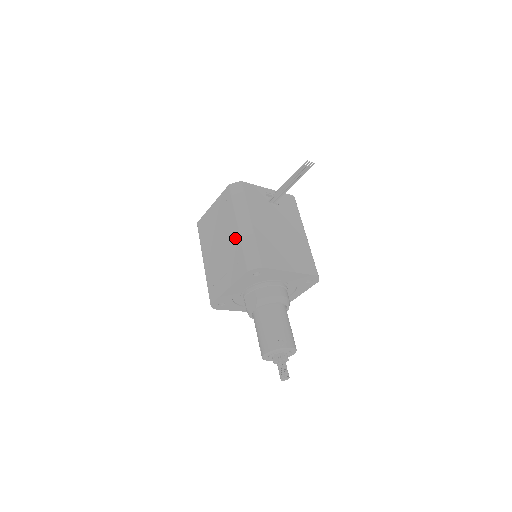
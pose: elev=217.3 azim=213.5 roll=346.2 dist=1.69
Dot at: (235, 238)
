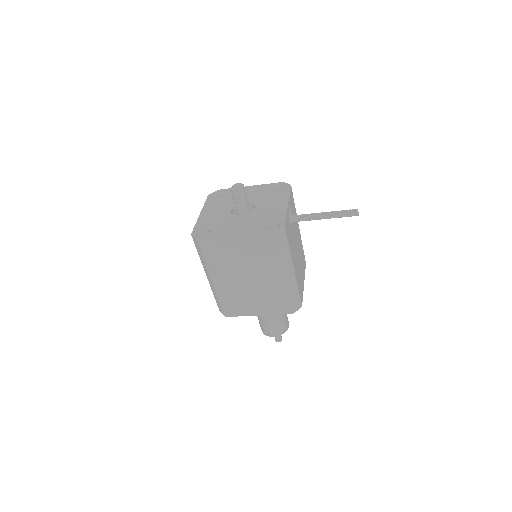
Dot at: (277, 285)
